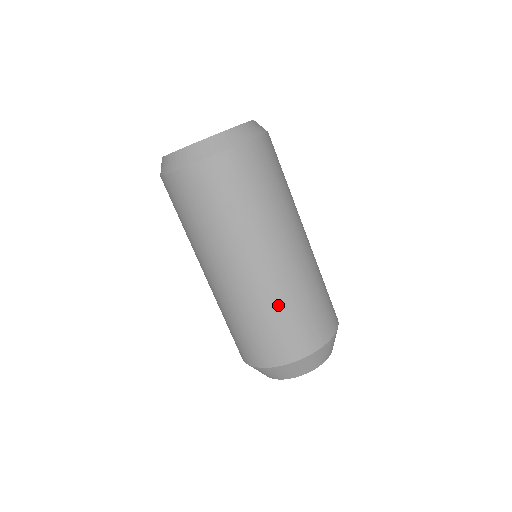
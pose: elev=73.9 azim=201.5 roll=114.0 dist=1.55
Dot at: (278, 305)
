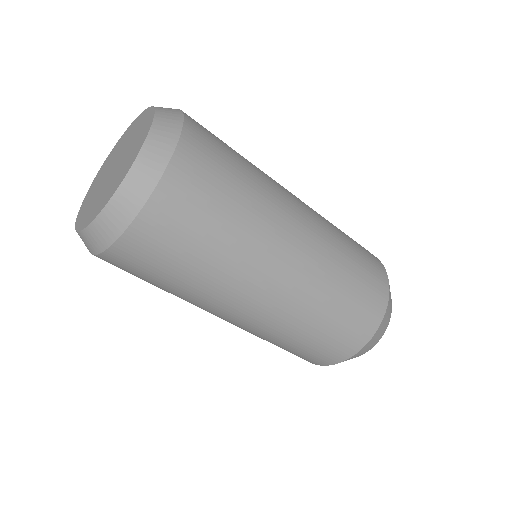
Dot at: (307, 323)
